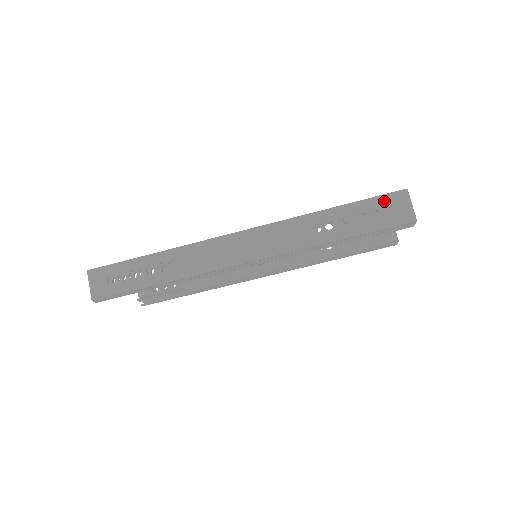
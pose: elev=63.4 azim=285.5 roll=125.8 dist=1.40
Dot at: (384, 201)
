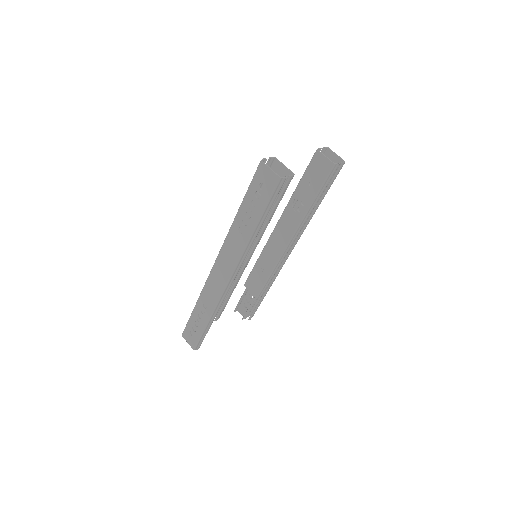
Dot at: (256, 181)
